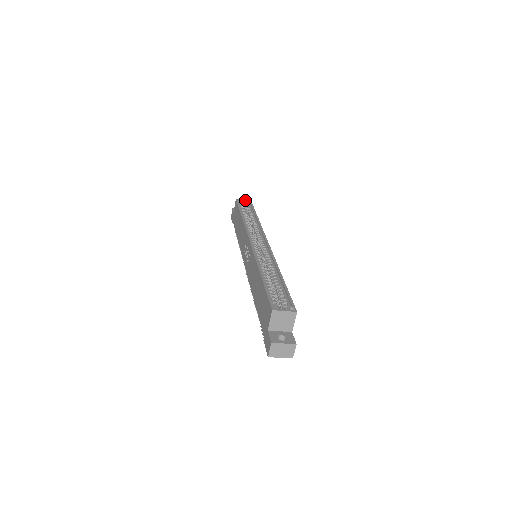
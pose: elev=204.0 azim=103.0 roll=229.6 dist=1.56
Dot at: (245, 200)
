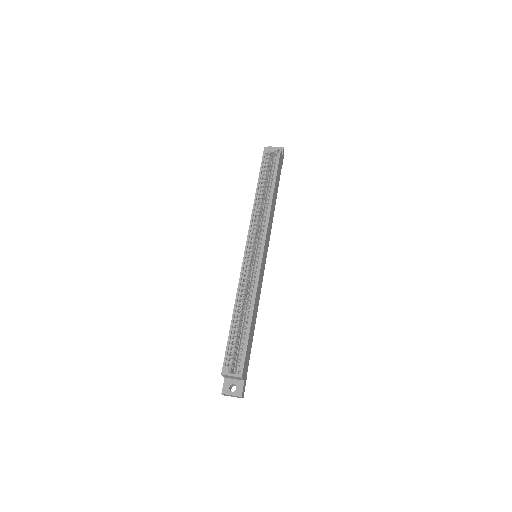
Dot at: (274, 149)
